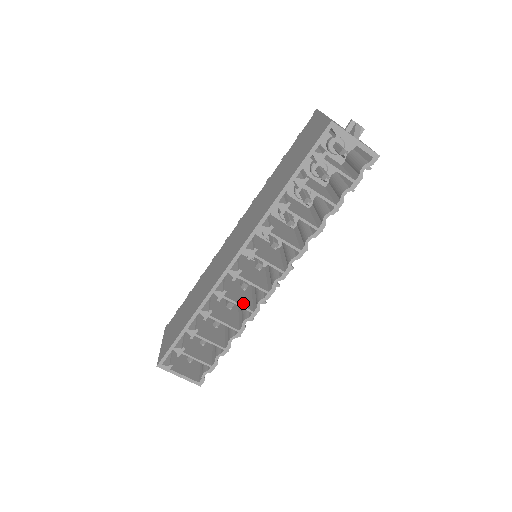
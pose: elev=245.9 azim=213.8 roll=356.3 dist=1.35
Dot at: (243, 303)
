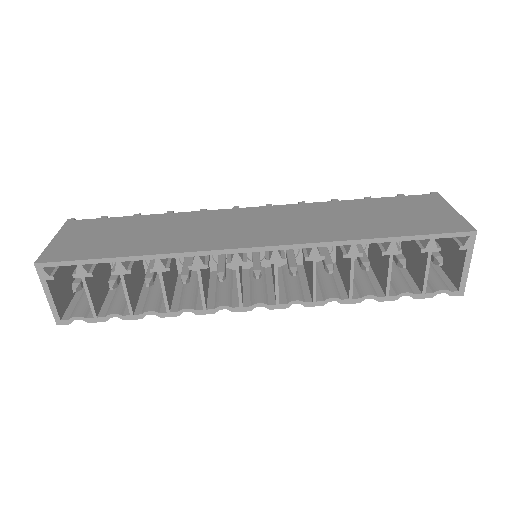
Dot at: (205, 291)
